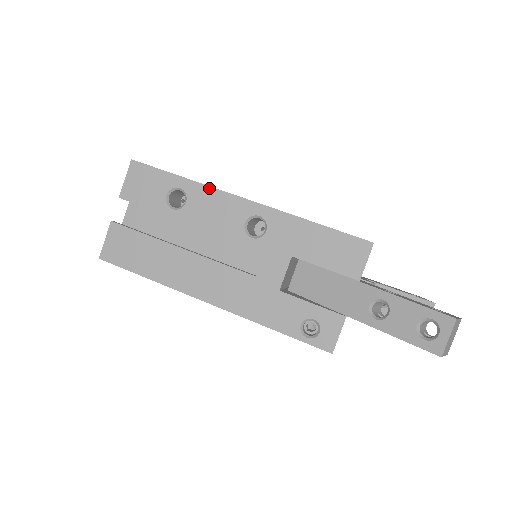
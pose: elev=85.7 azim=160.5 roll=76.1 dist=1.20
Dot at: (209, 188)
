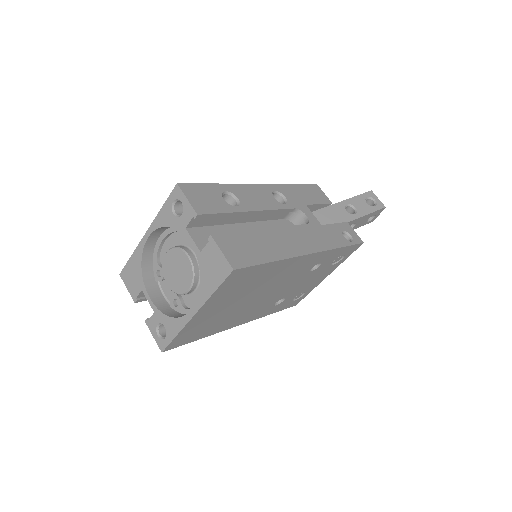
Dot at: (239, 185)
